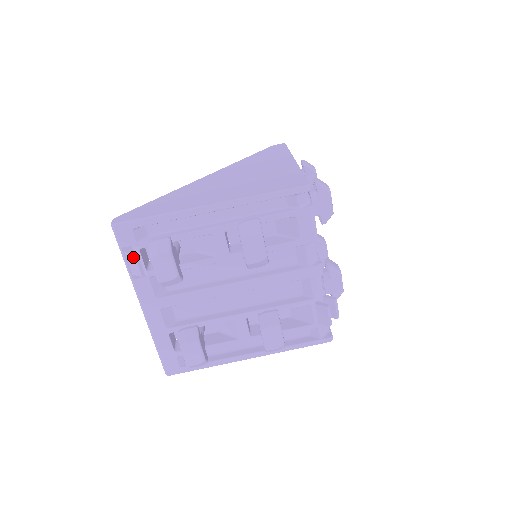
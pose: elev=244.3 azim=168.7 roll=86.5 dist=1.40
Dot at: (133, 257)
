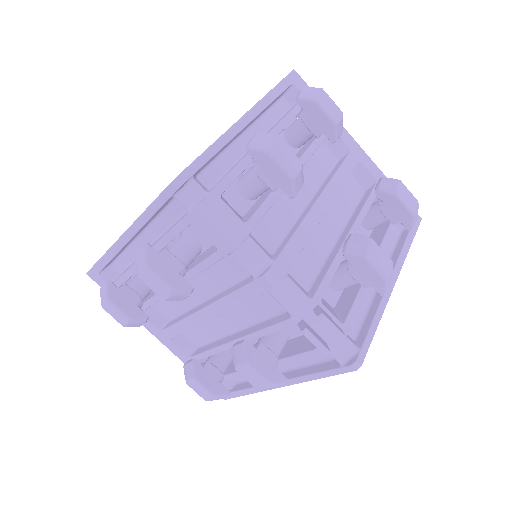
Dot at: occluded
